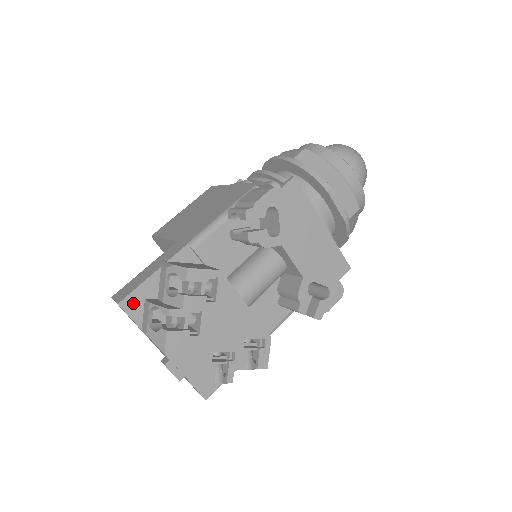
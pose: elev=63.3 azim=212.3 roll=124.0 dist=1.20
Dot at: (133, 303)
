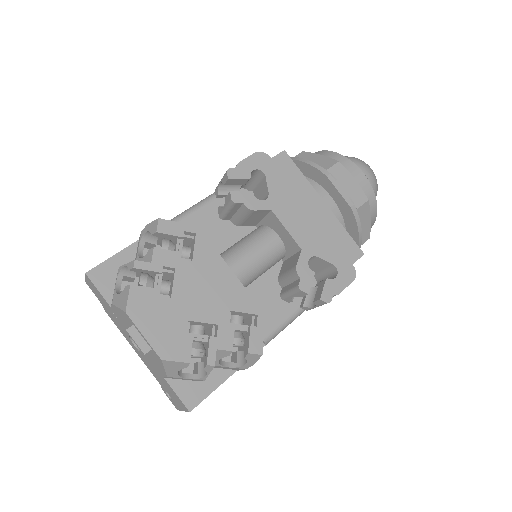
Dot at: (103, 275)
